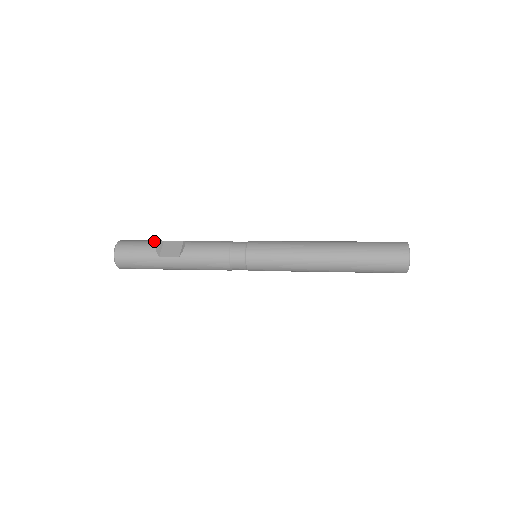
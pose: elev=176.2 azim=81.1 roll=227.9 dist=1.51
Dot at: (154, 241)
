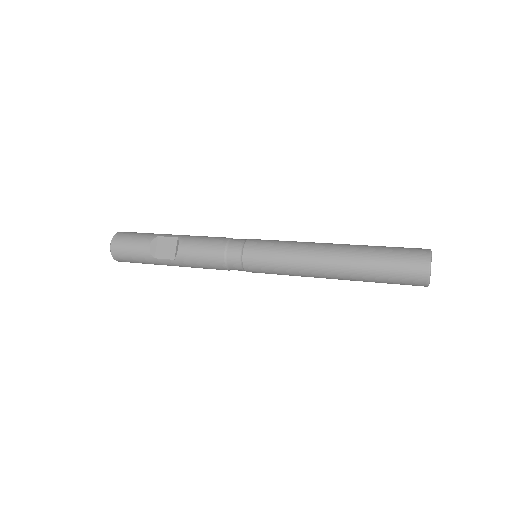
Dot at: (147, 238)
